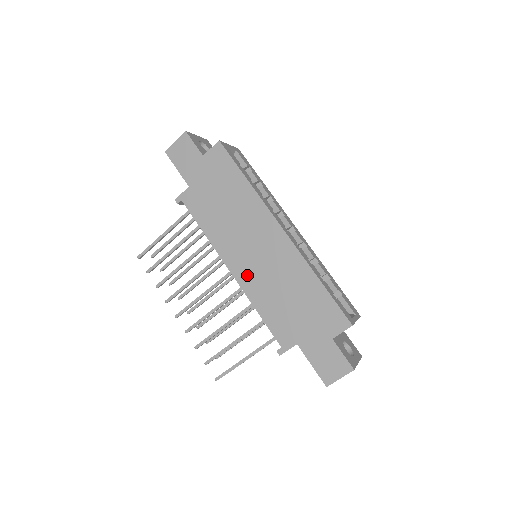
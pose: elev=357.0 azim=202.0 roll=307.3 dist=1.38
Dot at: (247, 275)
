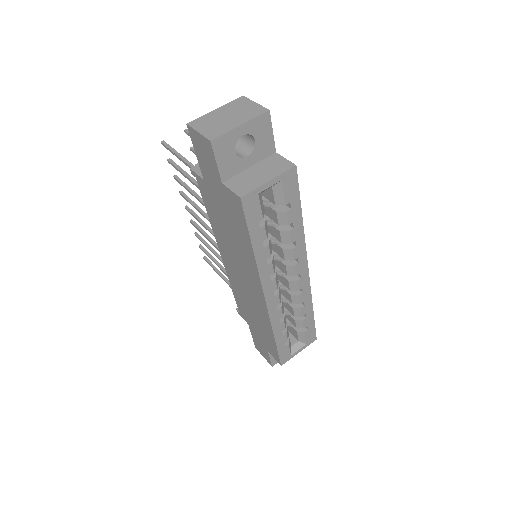
Dot at: (231, 273)
